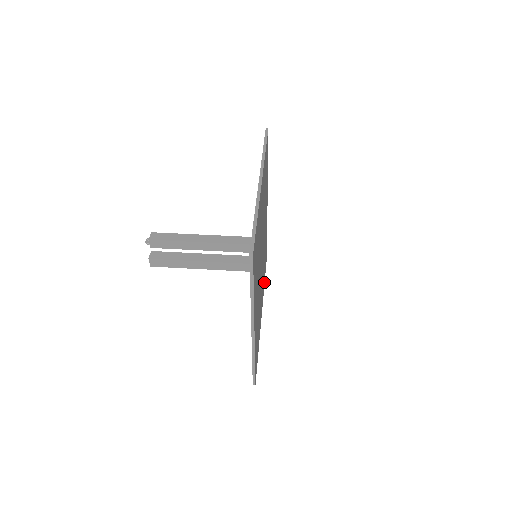
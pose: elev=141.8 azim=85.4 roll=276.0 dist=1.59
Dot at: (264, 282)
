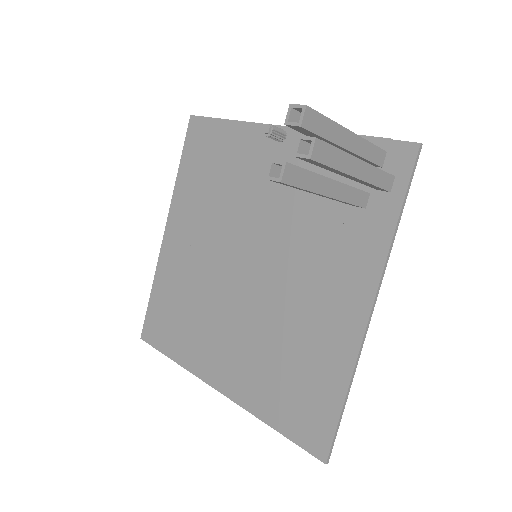
Dot at: (179, 357)
